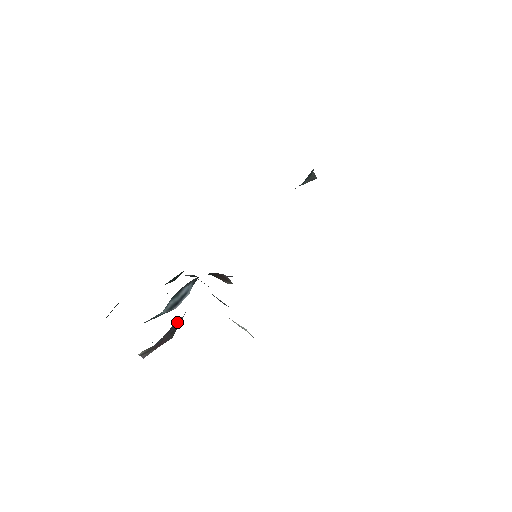
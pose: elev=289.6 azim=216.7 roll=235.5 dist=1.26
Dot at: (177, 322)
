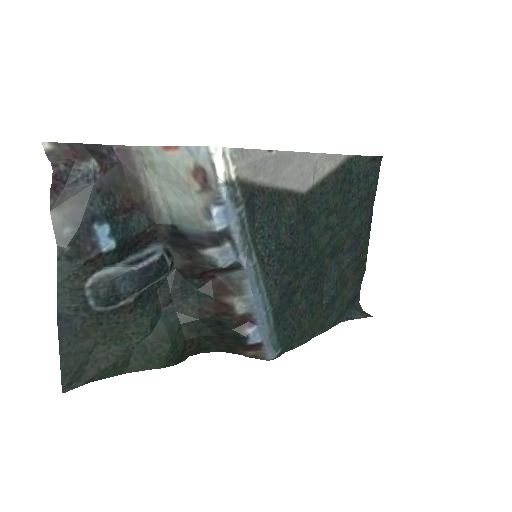
Dot at: (102, 150)
